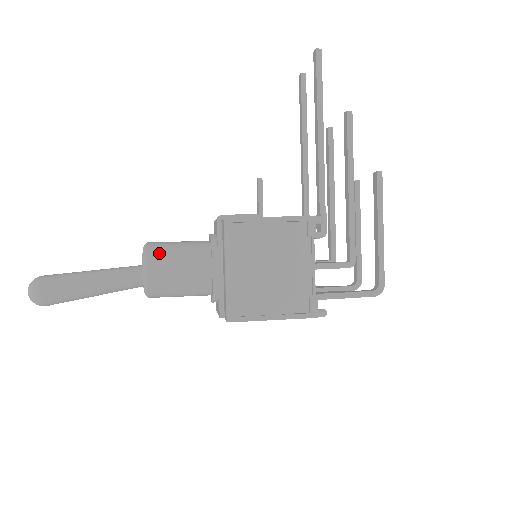
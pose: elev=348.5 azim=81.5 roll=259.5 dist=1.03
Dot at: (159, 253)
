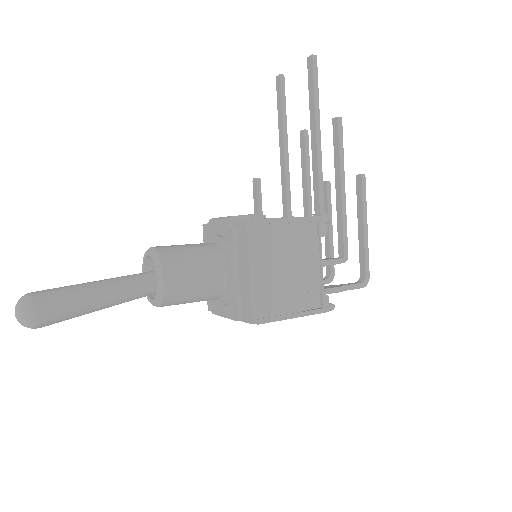
Dot at: (174, 258)
